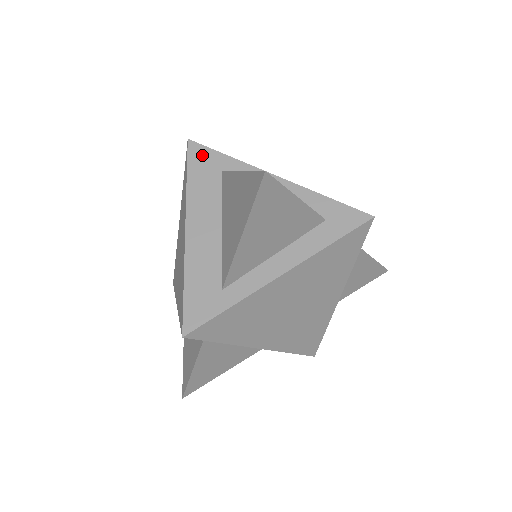
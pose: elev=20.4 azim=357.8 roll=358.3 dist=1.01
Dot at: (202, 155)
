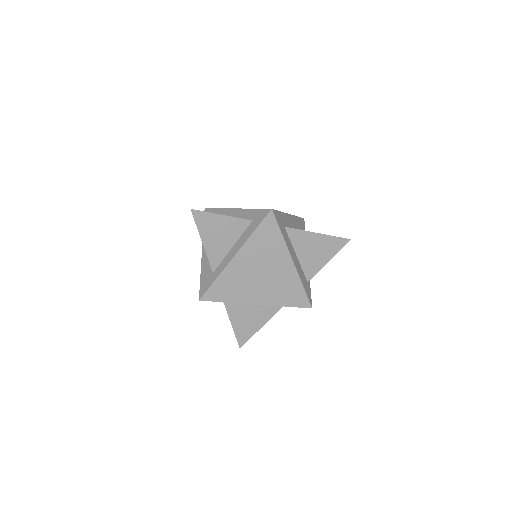
Dot at: occluded
